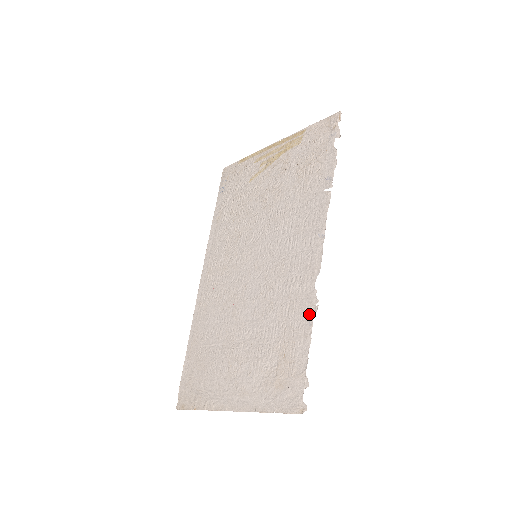
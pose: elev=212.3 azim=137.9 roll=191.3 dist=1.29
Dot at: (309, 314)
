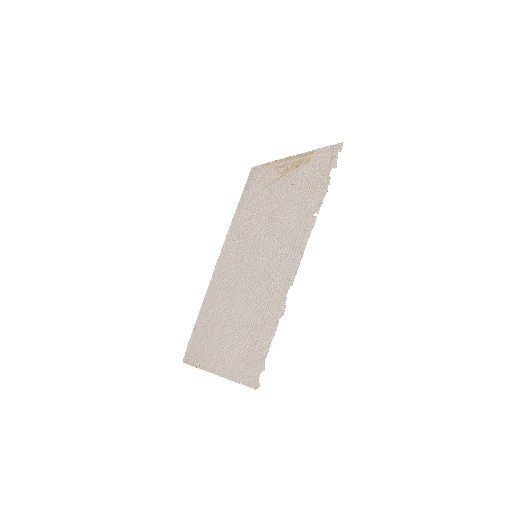
Dot at: (278, 316)
